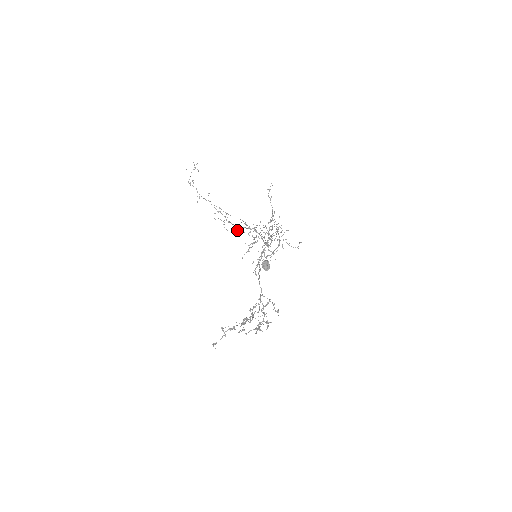
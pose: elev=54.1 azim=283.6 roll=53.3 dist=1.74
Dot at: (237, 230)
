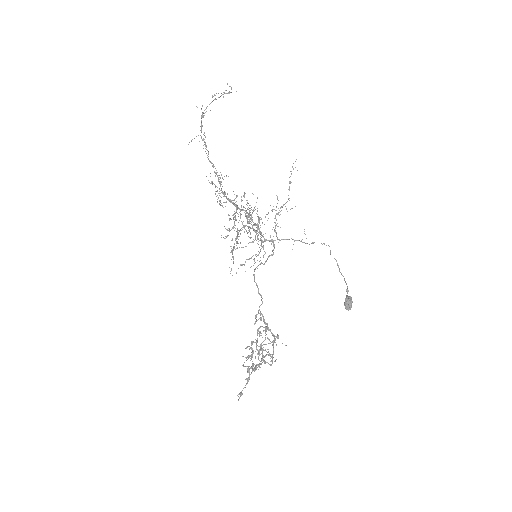
Dot at: occluded
